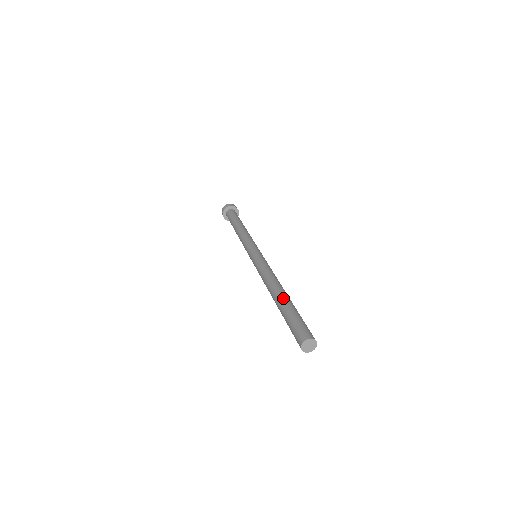
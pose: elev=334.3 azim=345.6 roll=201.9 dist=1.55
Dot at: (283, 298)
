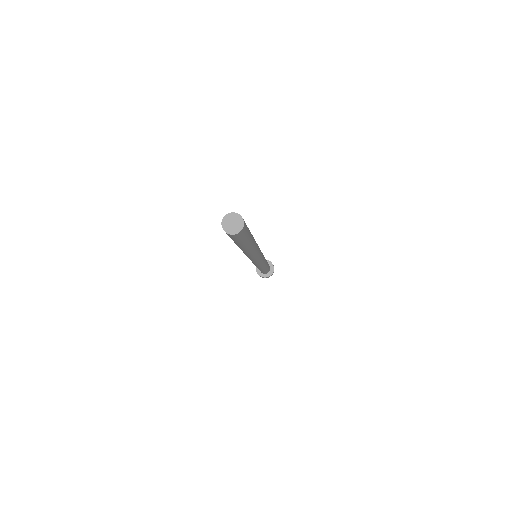
Dot at: occluded
